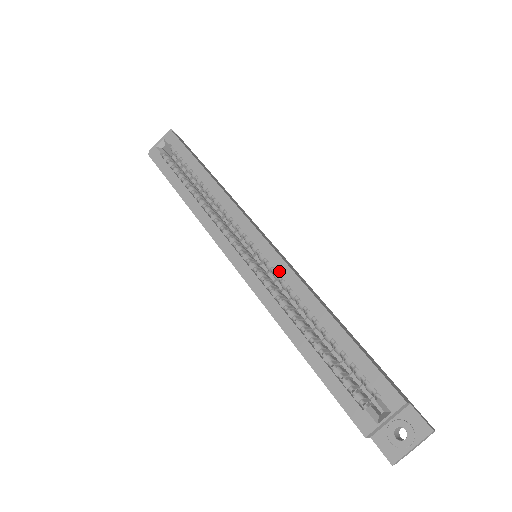
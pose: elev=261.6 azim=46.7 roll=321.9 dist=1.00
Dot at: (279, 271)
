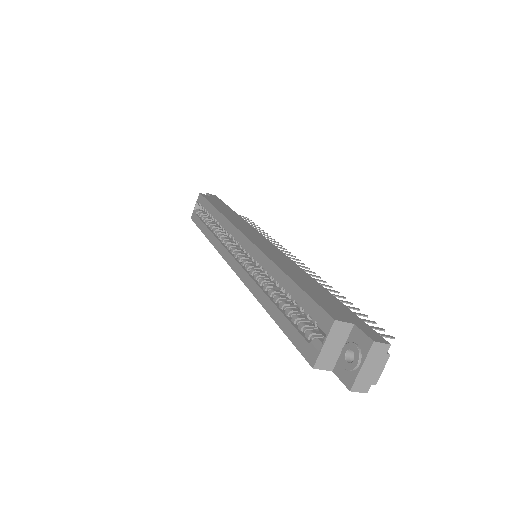
Dot at: (254, 256)
